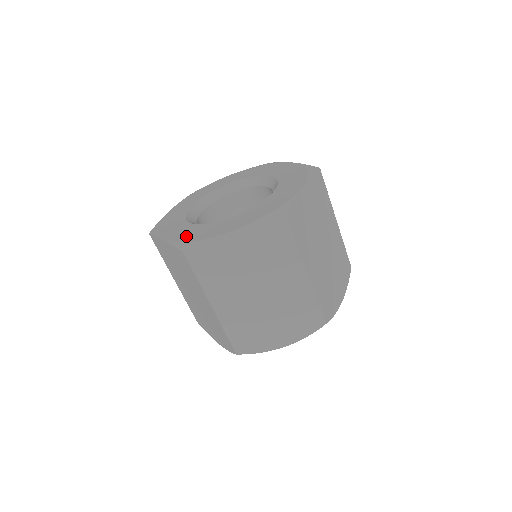
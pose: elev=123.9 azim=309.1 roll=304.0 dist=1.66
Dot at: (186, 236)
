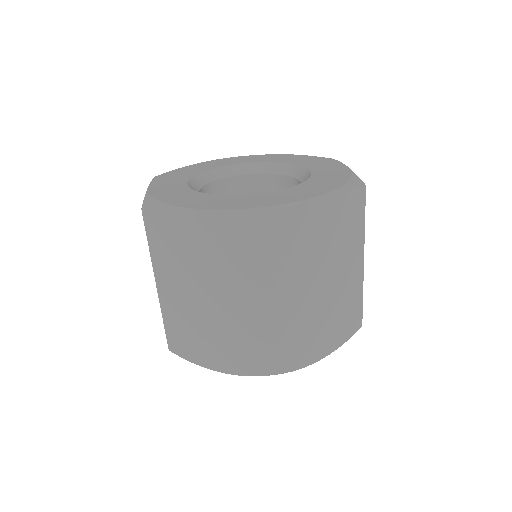
Dot at: (163, 193)
